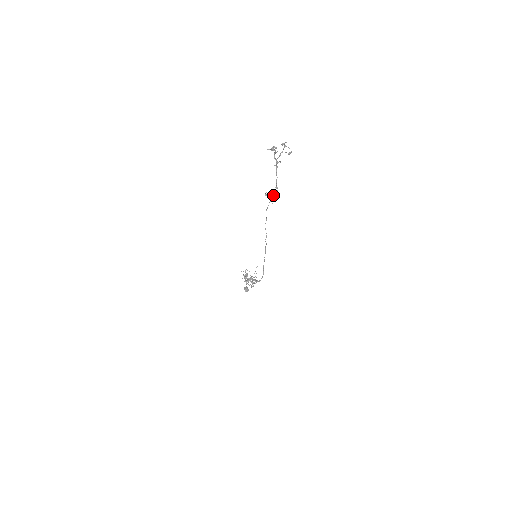
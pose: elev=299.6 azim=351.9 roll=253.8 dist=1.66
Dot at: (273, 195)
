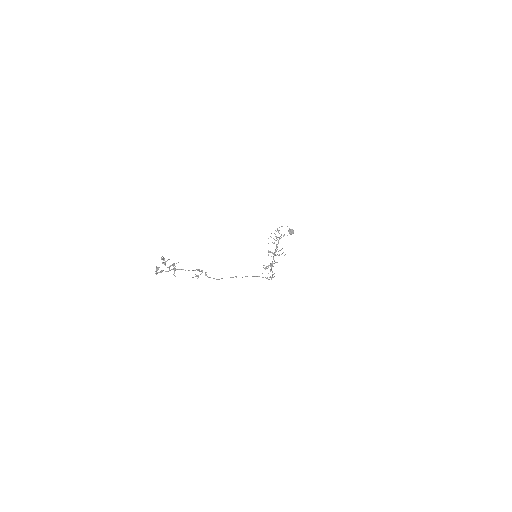
Dot at: (202, 272)
